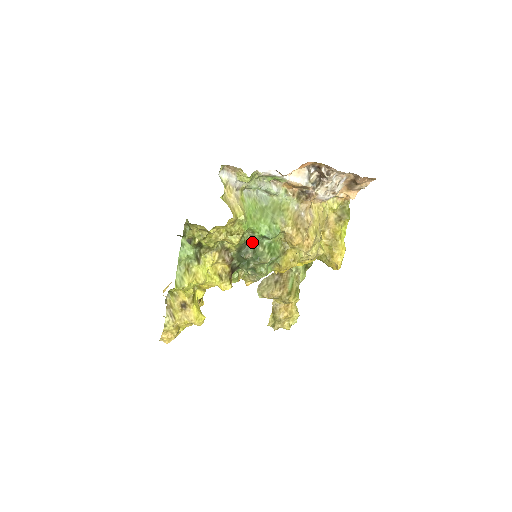
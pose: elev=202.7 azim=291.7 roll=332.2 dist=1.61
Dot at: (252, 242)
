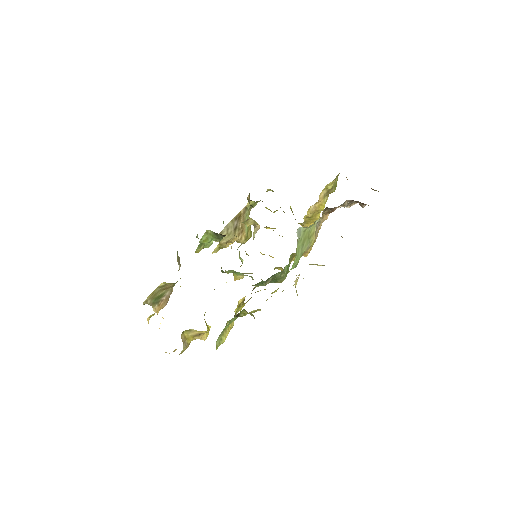
Dot at: (276, 273)
